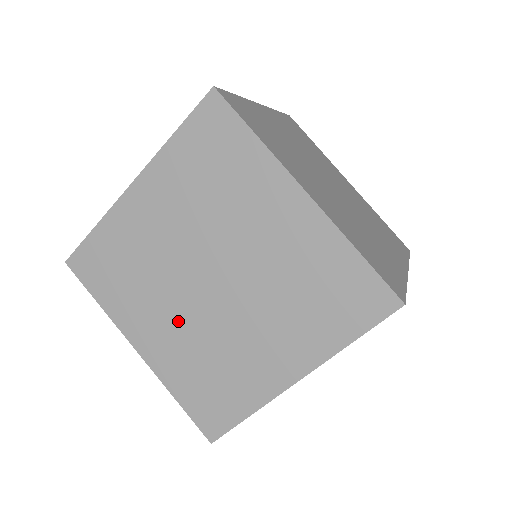
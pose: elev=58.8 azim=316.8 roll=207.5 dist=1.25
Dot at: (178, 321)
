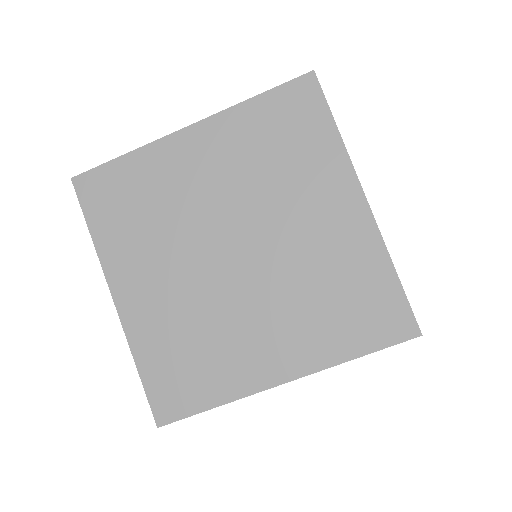
Dot at: occluded
